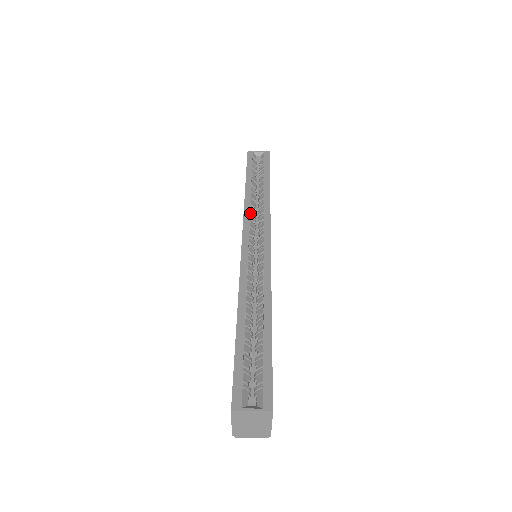
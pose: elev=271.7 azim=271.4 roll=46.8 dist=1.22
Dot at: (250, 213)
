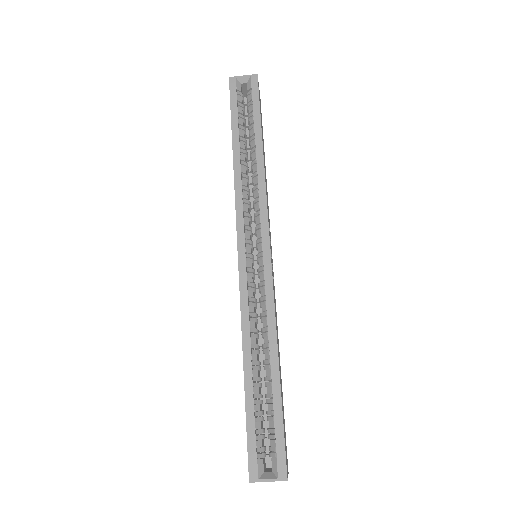
Dot at: (243, 199)
